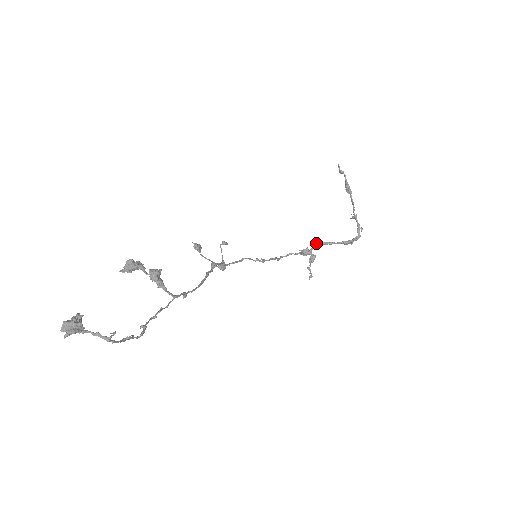
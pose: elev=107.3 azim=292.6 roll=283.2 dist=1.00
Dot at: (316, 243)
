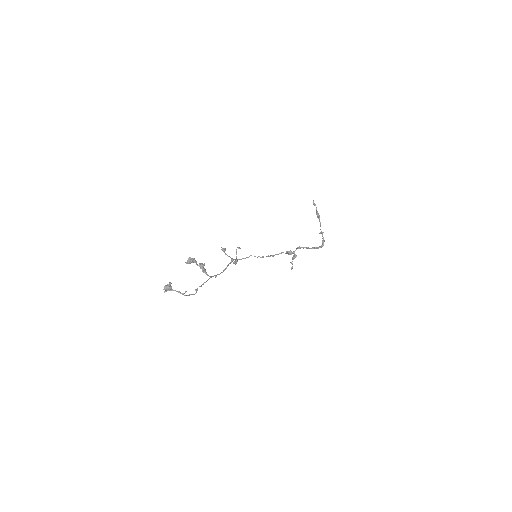
Dot at: (298, 247)
